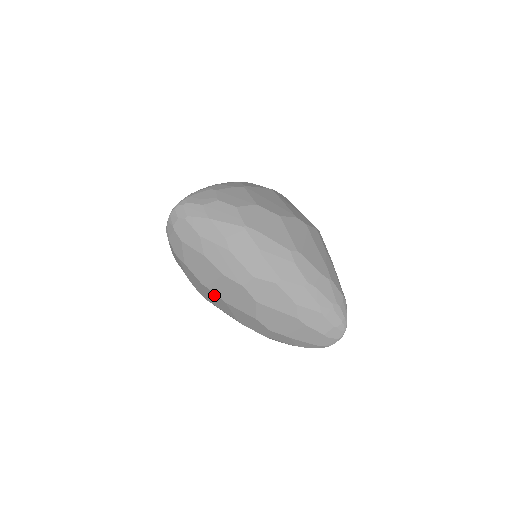
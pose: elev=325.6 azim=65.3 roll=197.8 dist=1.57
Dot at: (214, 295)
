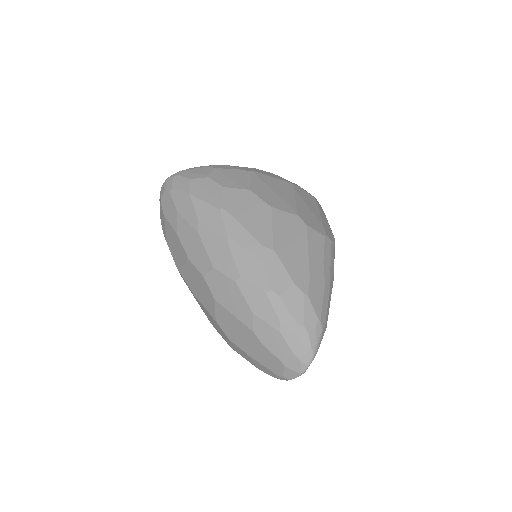
Dot at: (187, 284)
